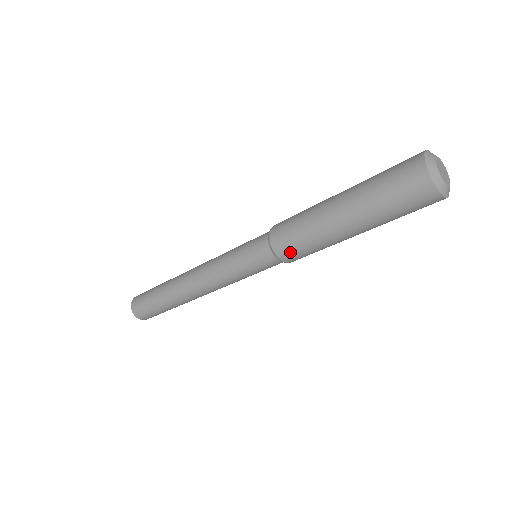
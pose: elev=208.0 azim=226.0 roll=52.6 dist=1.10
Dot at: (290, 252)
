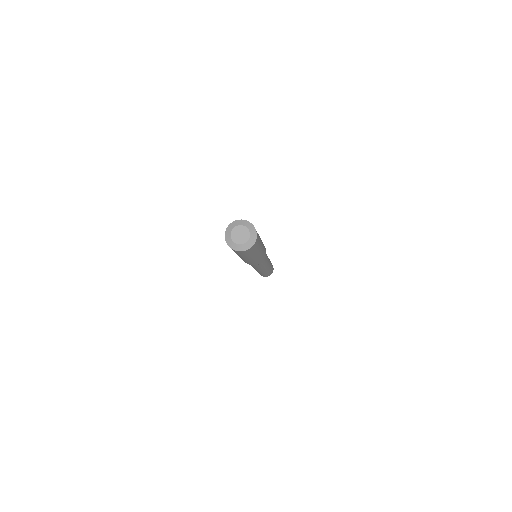
Dot at: occluded
